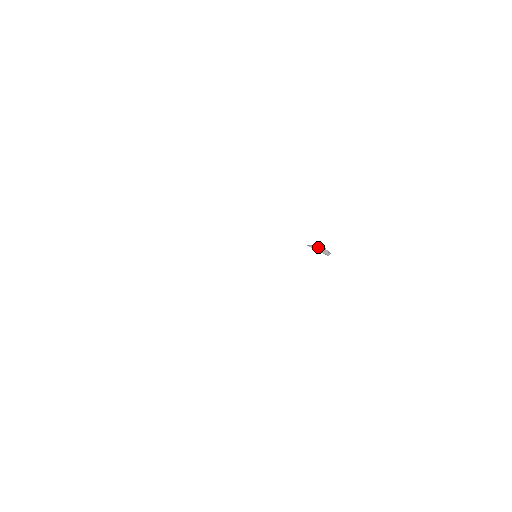
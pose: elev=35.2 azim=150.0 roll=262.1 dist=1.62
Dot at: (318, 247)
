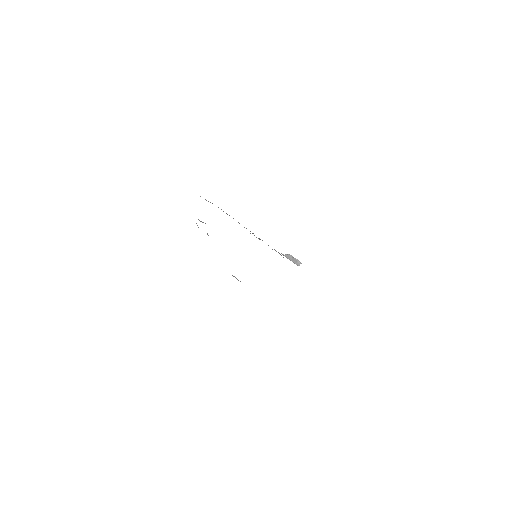
Dot at: (292, 257)
